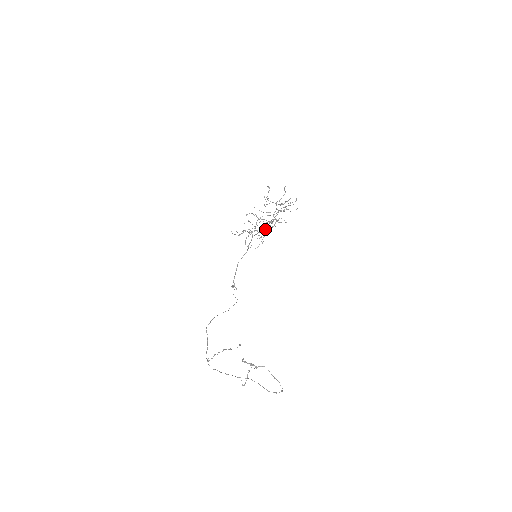
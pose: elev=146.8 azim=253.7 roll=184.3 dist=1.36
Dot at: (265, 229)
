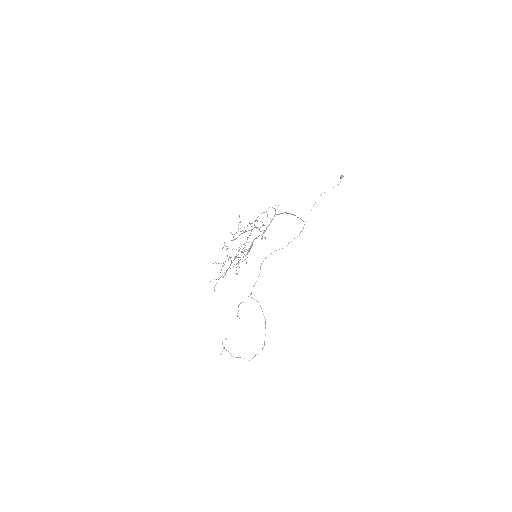
Dot at: occluded
